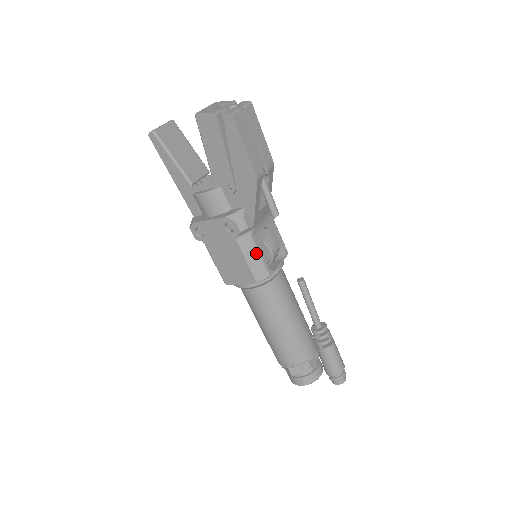
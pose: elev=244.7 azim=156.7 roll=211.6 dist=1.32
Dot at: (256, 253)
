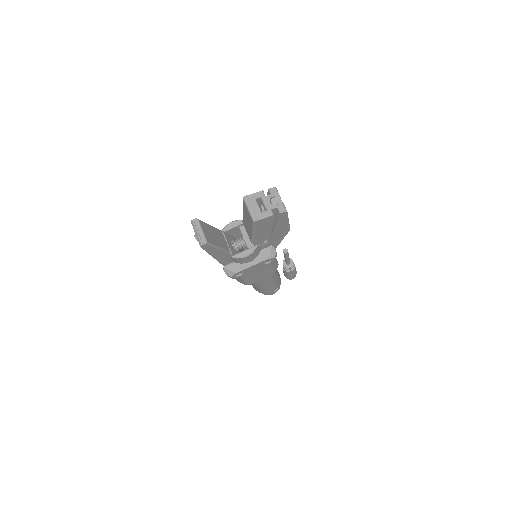
Dot at: (275, 261)
